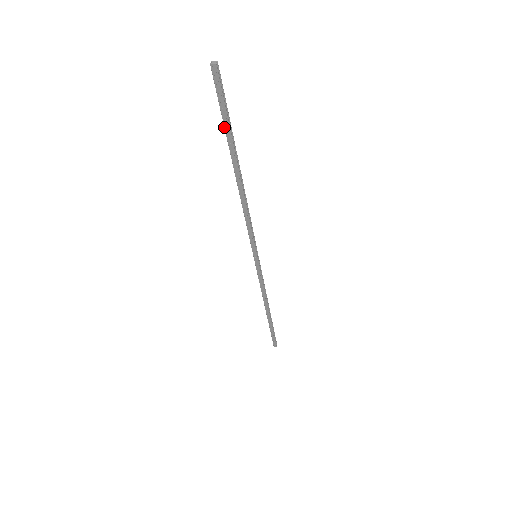
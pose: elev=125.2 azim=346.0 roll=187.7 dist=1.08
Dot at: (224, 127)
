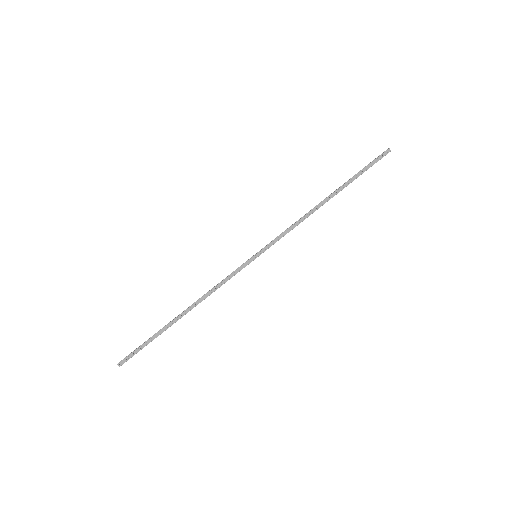
Dot at: (358, 173)
